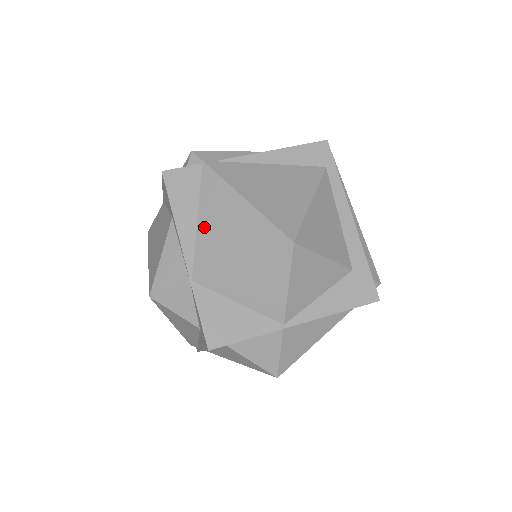
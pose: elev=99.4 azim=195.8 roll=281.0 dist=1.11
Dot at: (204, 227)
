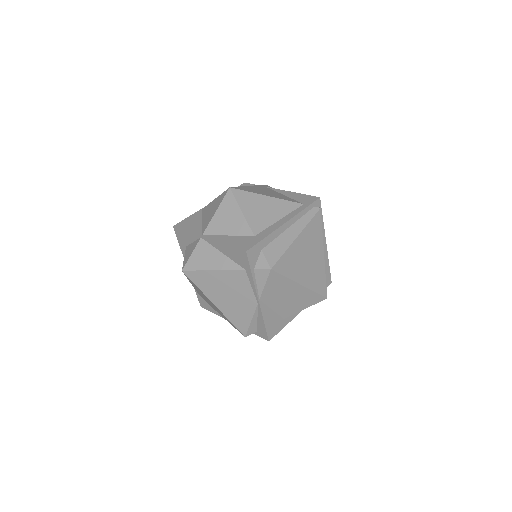
Dot at: occluded
